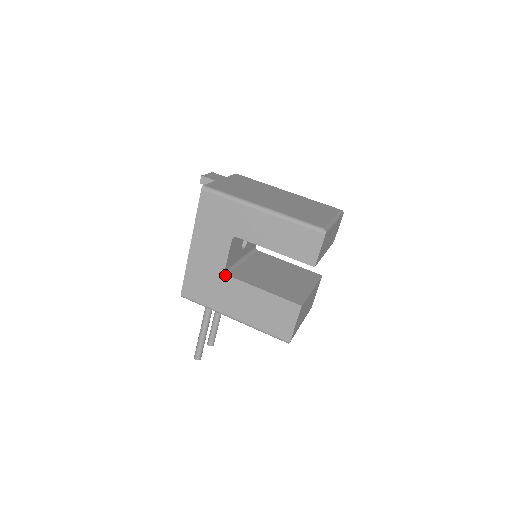
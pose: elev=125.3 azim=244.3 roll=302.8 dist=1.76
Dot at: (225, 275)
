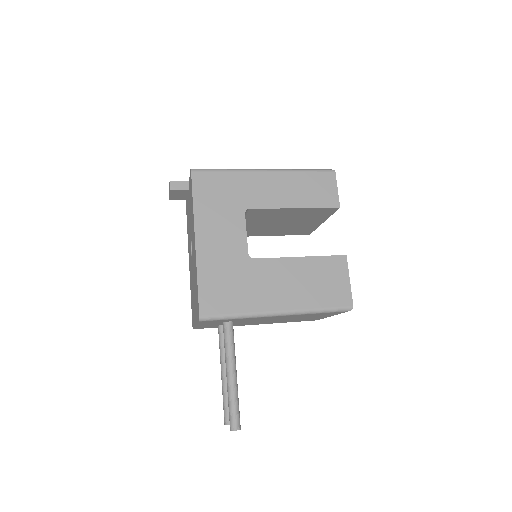
Dot at: (251, 260)
